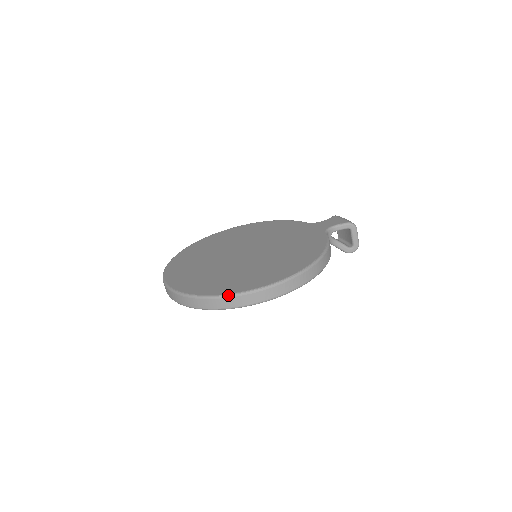
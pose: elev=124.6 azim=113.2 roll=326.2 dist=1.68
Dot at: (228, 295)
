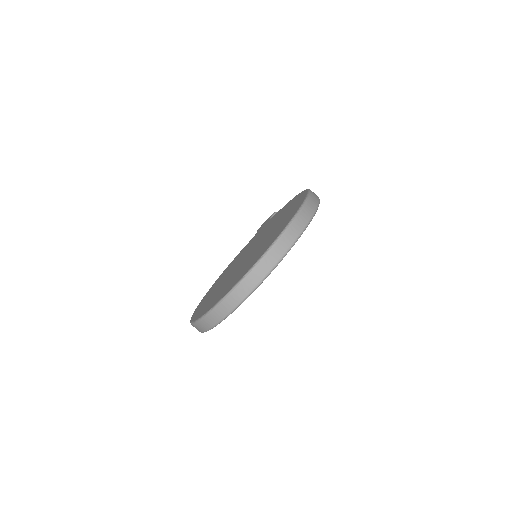
Dot at: (297, 212)
